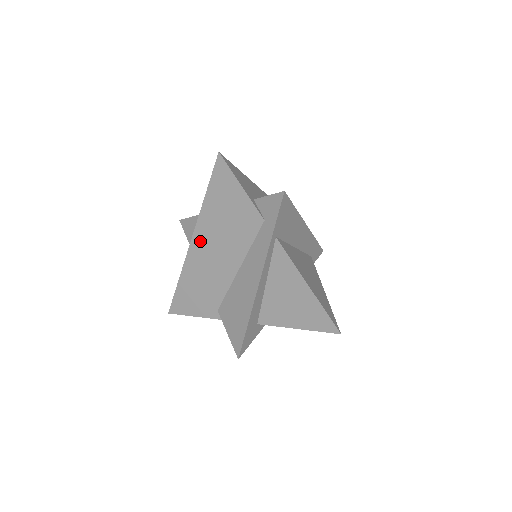
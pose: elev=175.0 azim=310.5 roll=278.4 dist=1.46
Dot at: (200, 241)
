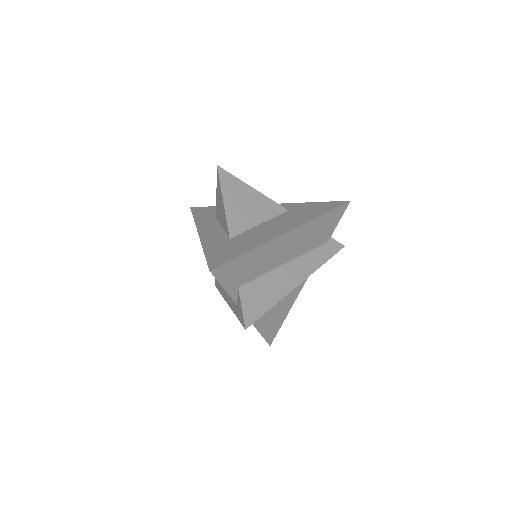
Dot at: occluded
